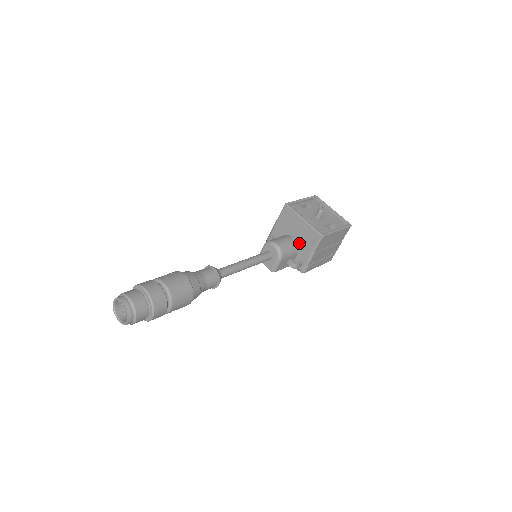
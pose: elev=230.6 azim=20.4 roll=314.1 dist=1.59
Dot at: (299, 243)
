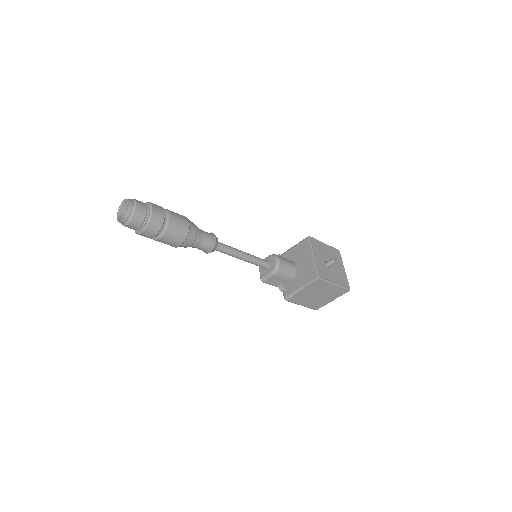
Dot at: (298, 273)
